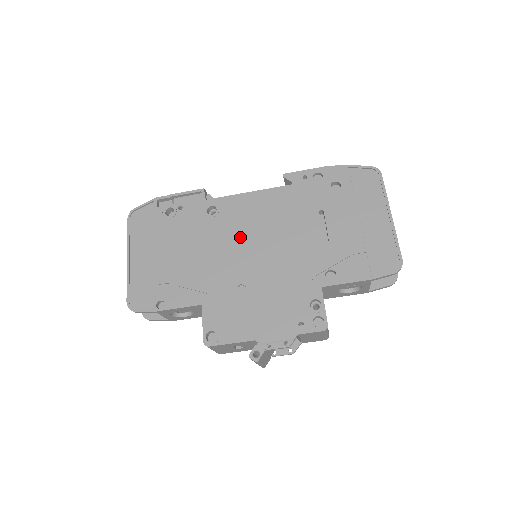
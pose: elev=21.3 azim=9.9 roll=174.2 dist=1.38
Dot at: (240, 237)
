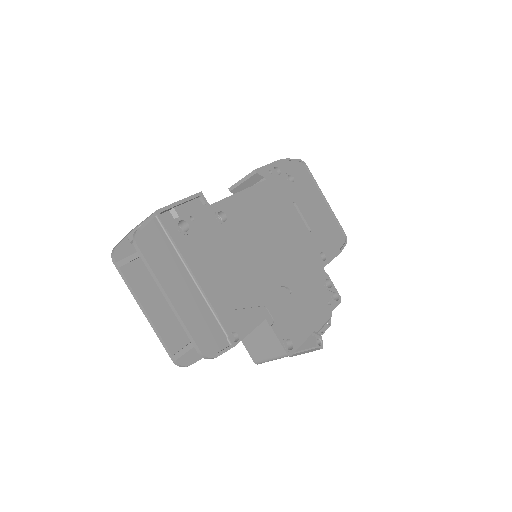
Dot at: (258, 240)
